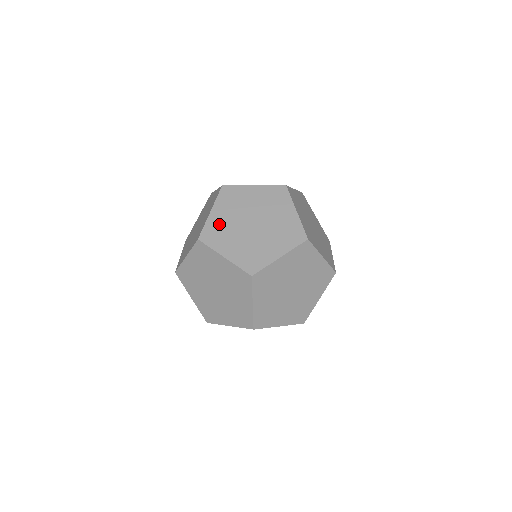
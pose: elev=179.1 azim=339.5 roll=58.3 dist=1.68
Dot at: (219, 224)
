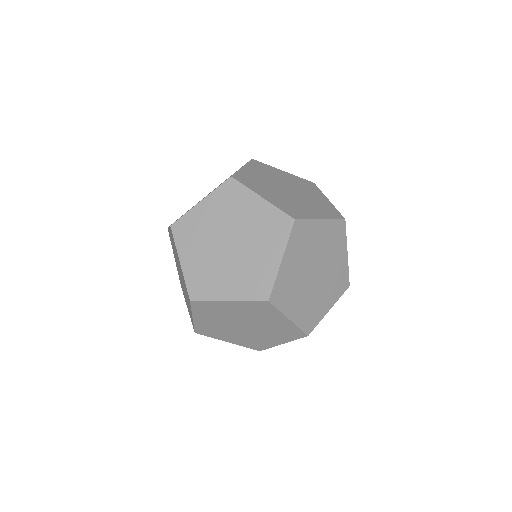
Dot at: (253, 177)
